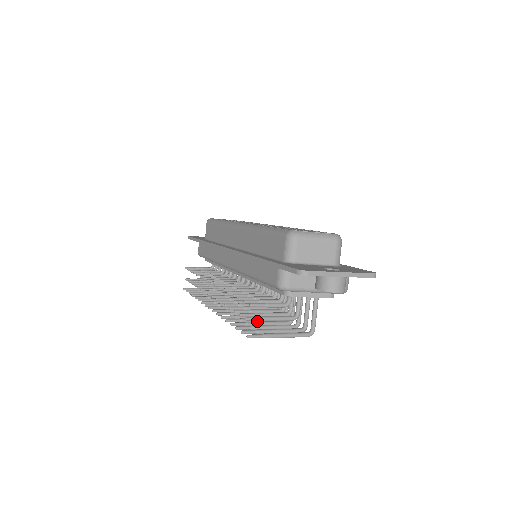
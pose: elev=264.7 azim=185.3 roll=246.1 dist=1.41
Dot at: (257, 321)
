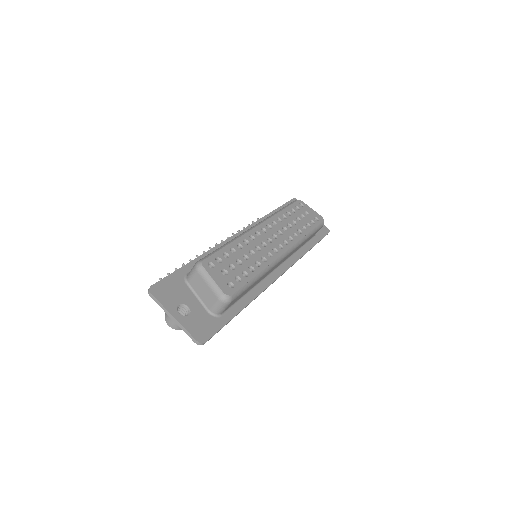
Dot at: occluded
